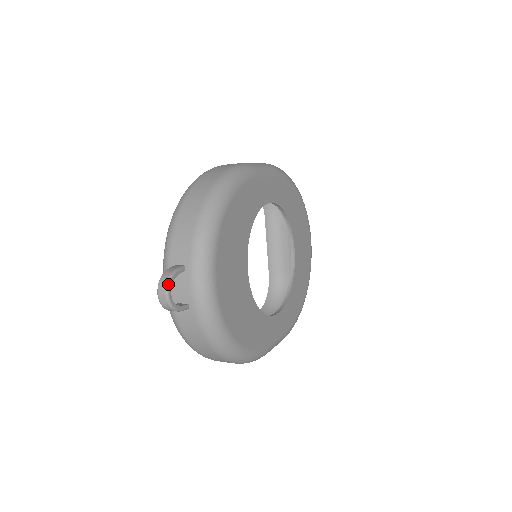
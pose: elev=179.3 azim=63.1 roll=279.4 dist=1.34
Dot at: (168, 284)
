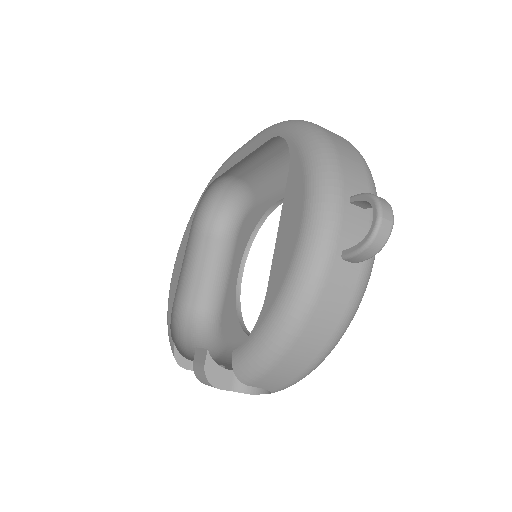
Dot at: occluded
